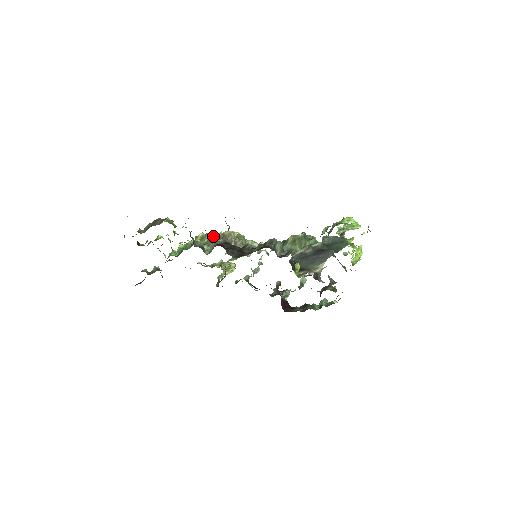
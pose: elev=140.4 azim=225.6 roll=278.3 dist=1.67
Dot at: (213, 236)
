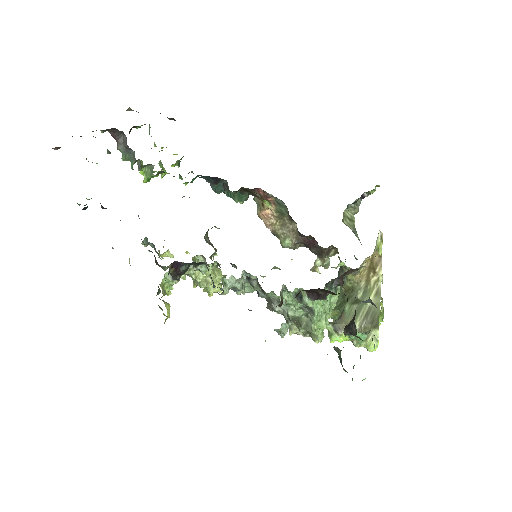
Dot at: occluded
